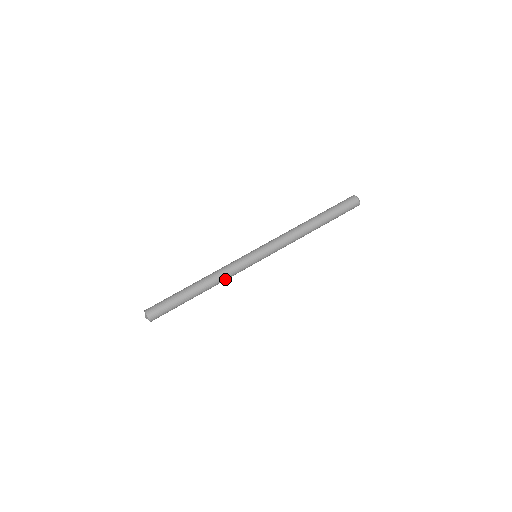
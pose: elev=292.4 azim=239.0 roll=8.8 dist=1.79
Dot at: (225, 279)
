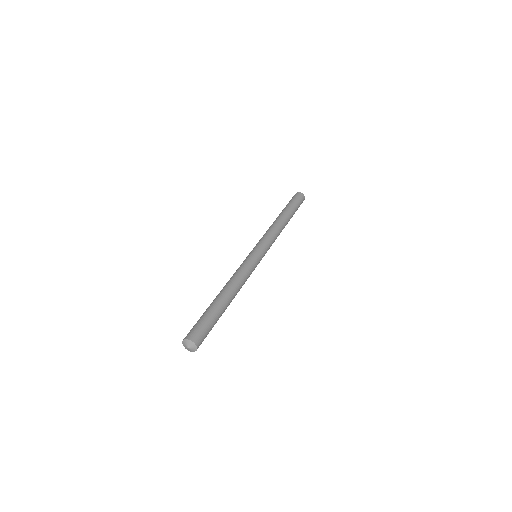
Dot at: (241, 277)
